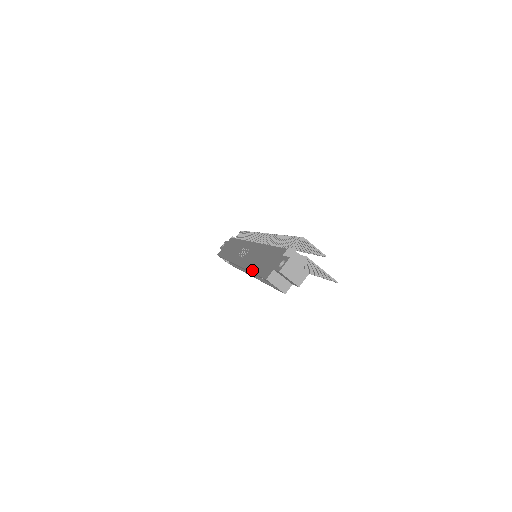
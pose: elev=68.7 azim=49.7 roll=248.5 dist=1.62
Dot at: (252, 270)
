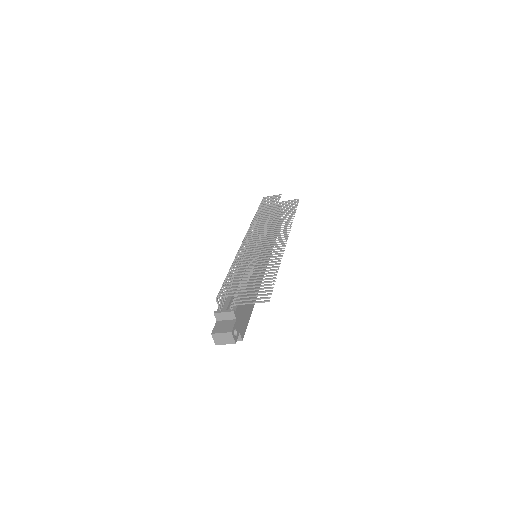
Dot at: occluded
